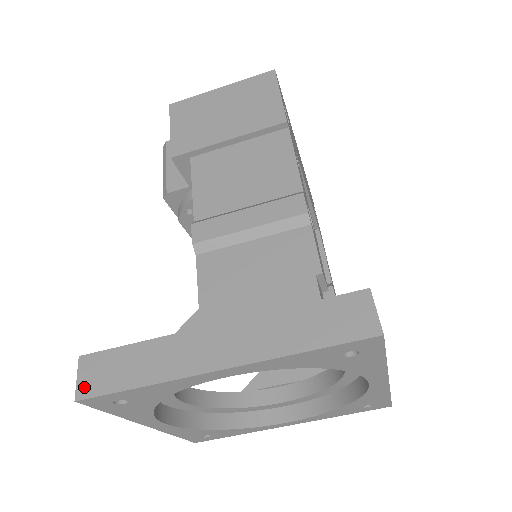
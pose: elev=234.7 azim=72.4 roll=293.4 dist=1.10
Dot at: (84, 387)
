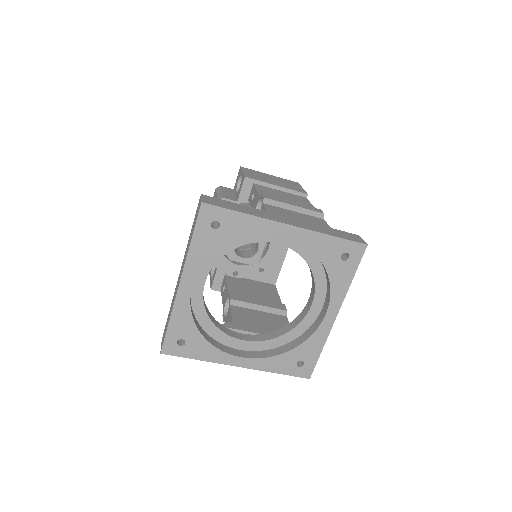
Dot at: (207, 201)
